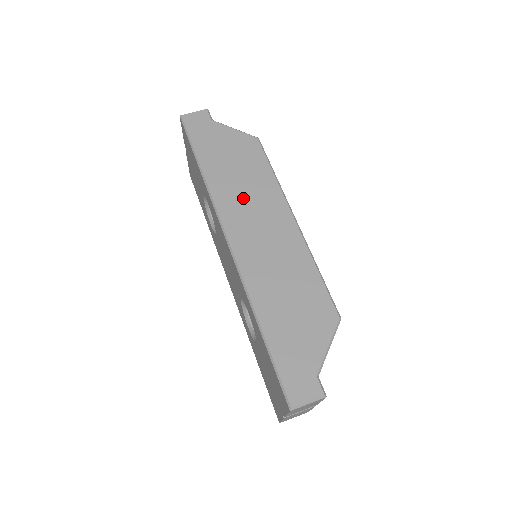
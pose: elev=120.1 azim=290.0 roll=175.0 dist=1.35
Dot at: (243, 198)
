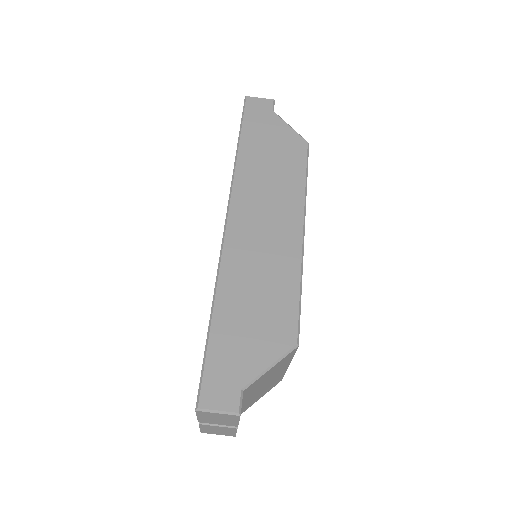
Dot at: (263, 190)
